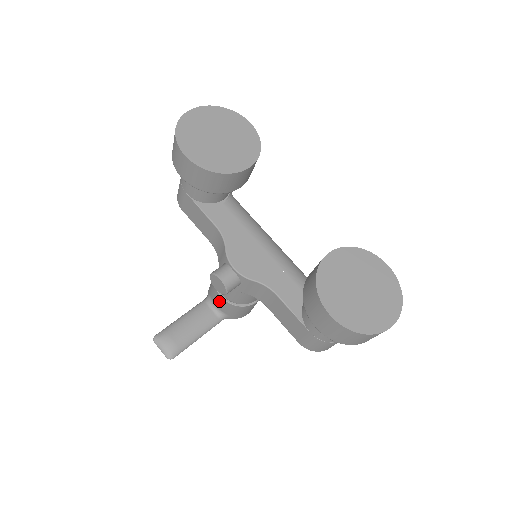
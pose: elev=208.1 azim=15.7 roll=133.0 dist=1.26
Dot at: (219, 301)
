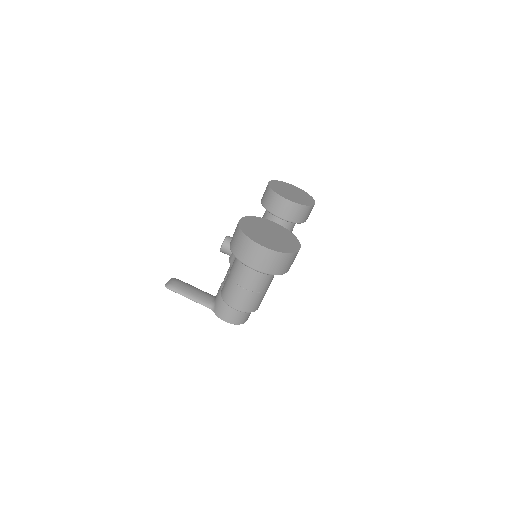
Dot at: occluded
